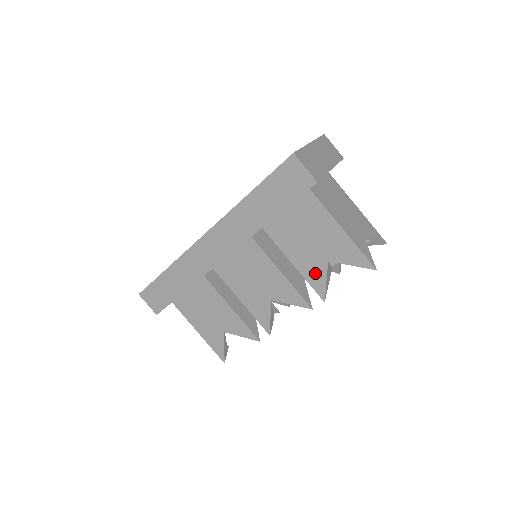
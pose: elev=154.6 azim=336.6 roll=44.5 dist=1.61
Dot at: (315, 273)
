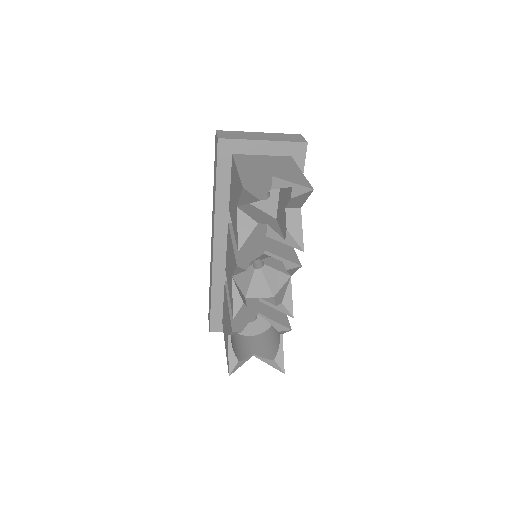
Dot at: occluded
